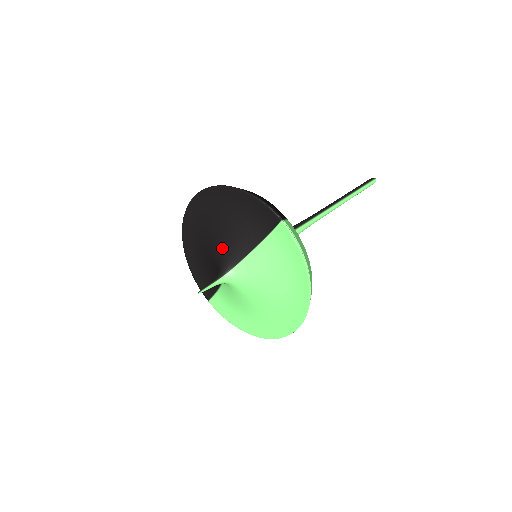
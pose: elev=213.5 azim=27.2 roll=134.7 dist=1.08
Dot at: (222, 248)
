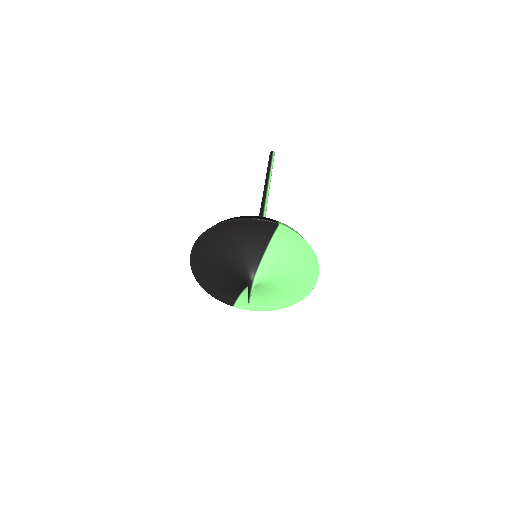
Dot at: (239, 265)
